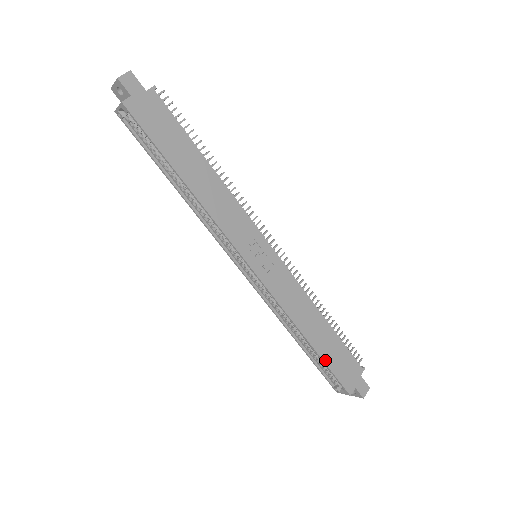
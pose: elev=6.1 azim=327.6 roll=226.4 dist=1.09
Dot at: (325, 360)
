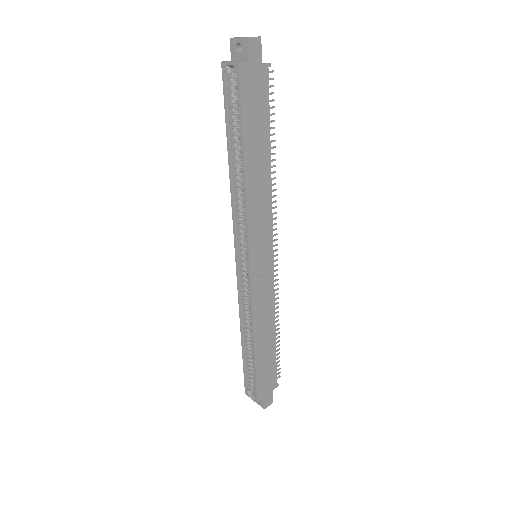
Dot at: (257, 367)
